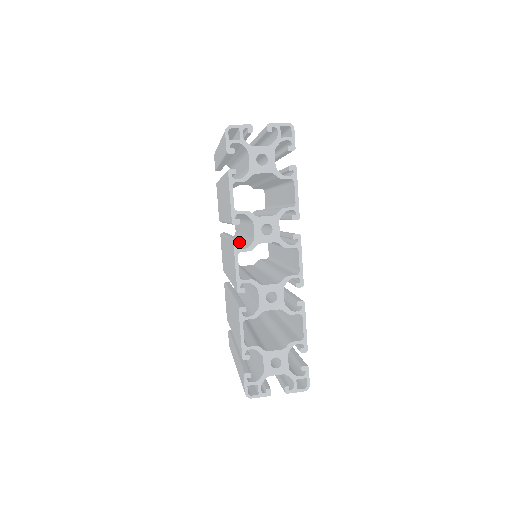
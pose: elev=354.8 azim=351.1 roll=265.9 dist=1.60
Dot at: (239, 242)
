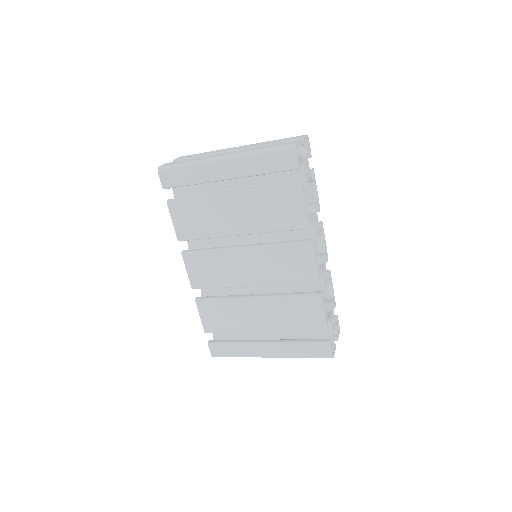
Dot at: (313, 242)
